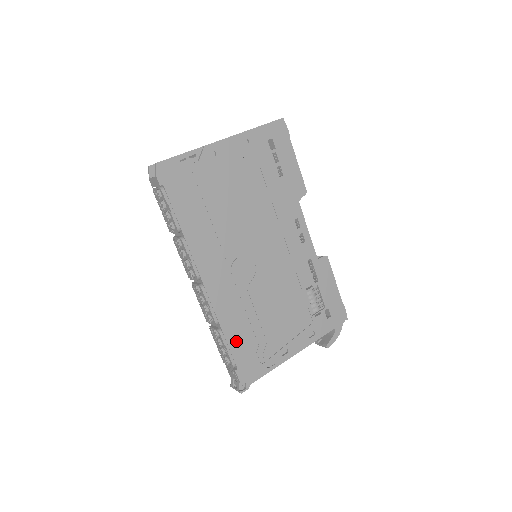
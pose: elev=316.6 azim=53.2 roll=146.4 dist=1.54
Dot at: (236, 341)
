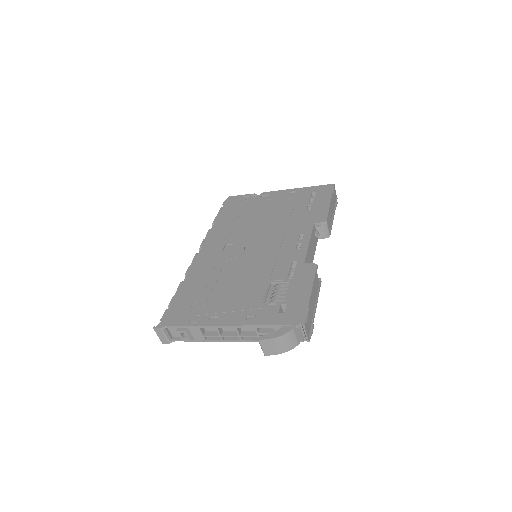
Dot at: (186, 291)
